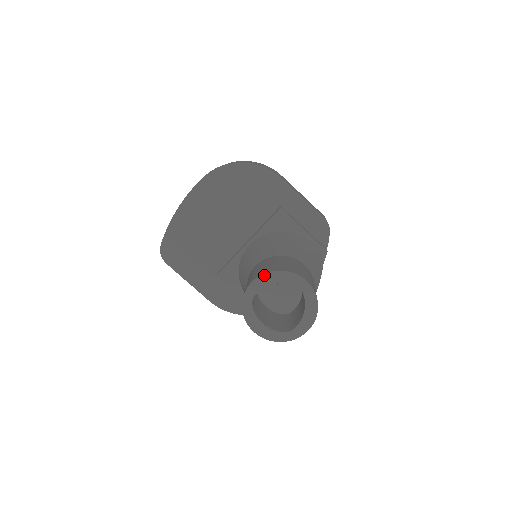
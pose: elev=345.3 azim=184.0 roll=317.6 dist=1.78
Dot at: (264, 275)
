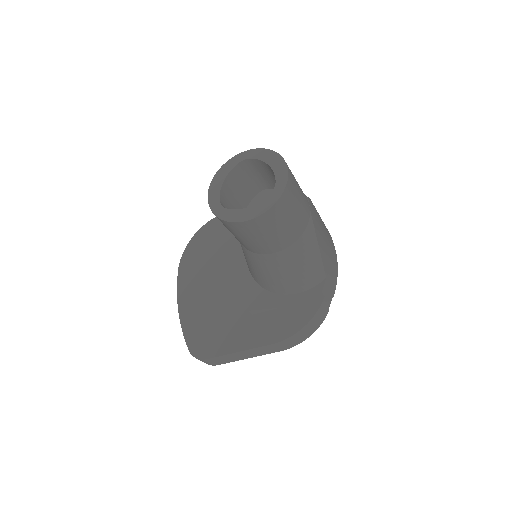
Dot at: (211, 185)
